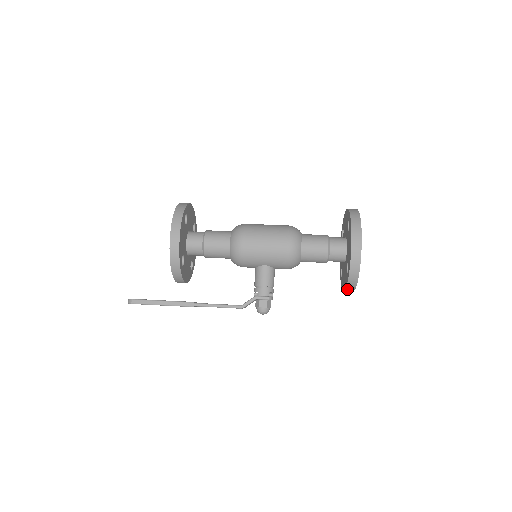
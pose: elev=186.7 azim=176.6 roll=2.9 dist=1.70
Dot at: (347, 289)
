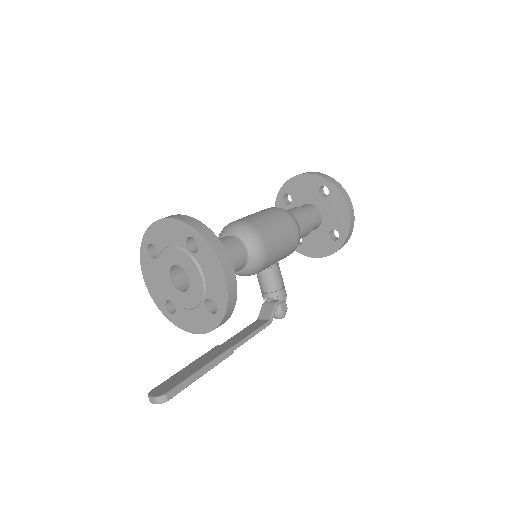
Dot at: (328, 255)
